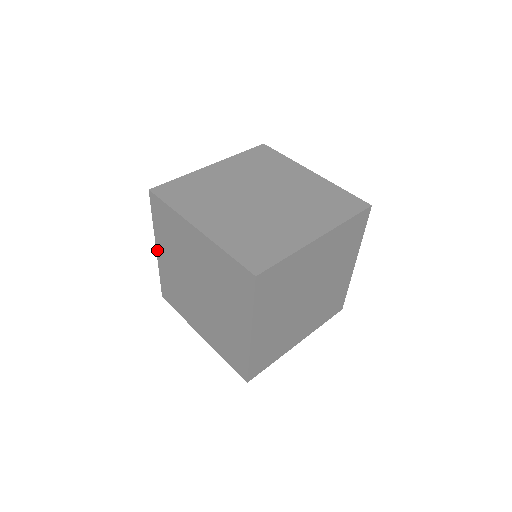
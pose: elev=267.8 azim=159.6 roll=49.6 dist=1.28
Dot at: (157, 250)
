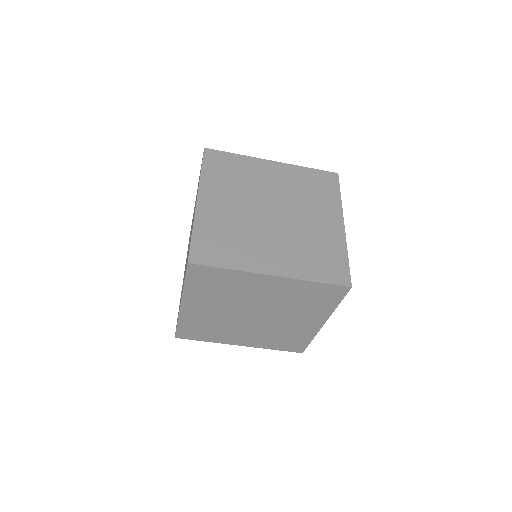
Dot at: (182, 306)
